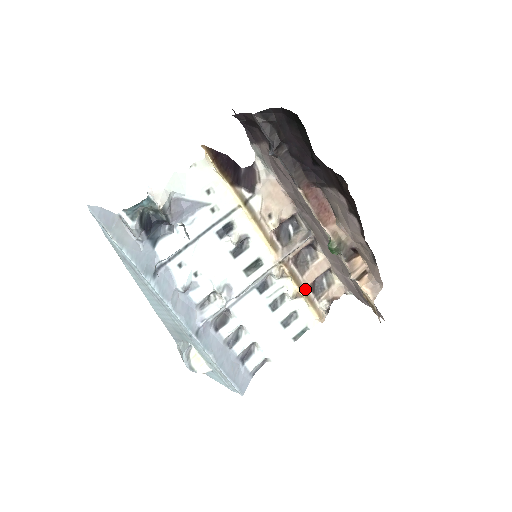
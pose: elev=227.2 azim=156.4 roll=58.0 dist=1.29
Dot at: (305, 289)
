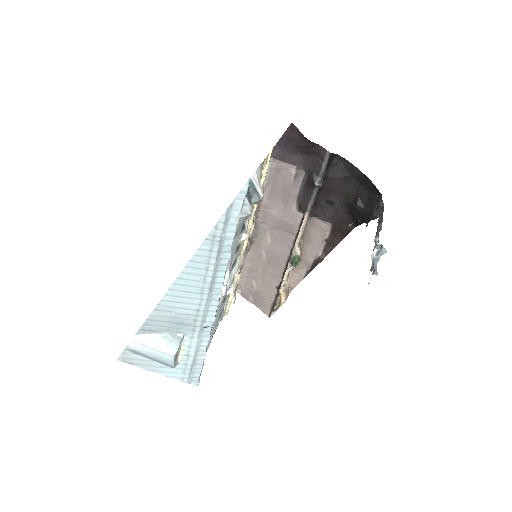
Dot at: occluded
